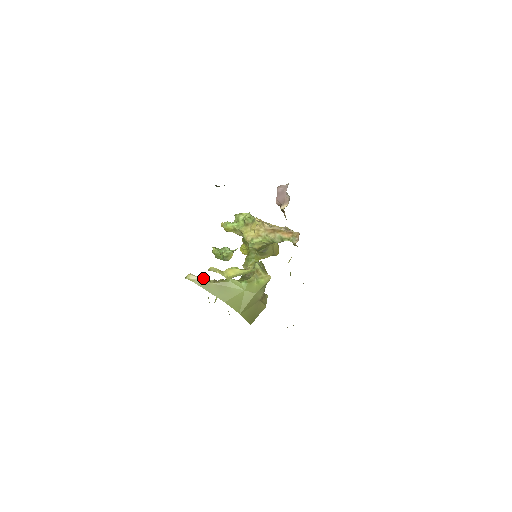
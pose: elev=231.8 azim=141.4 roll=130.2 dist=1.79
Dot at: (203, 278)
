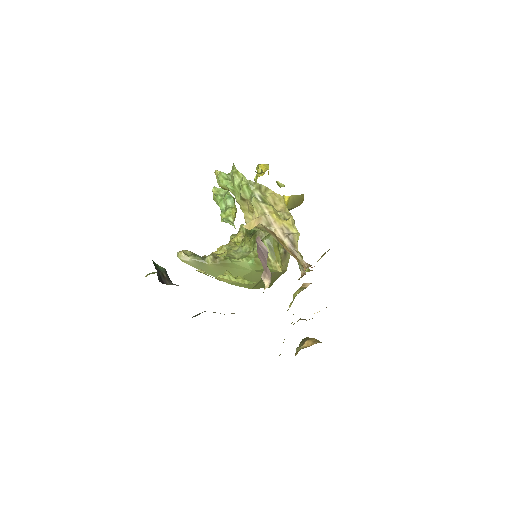
Dot at: (197, 259)
